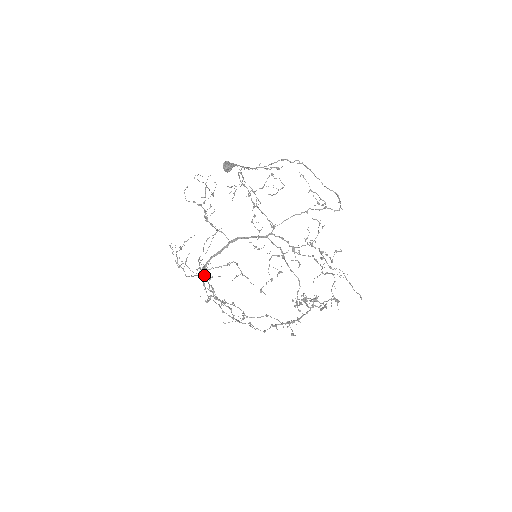
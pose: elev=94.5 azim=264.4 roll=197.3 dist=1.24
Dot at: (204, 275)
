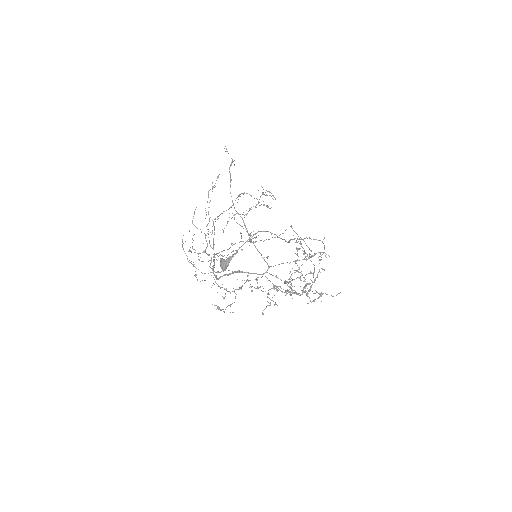
Dot at: (218, 285)
